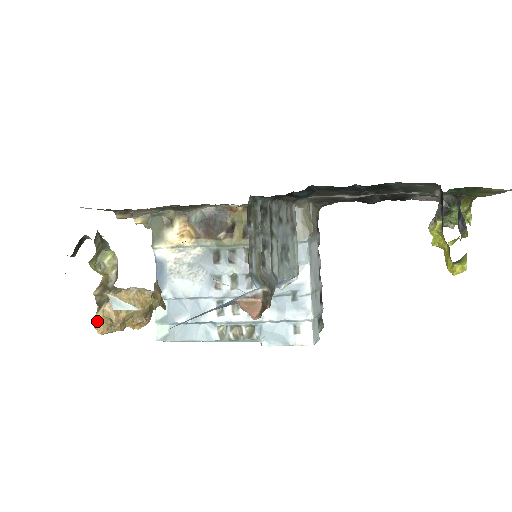
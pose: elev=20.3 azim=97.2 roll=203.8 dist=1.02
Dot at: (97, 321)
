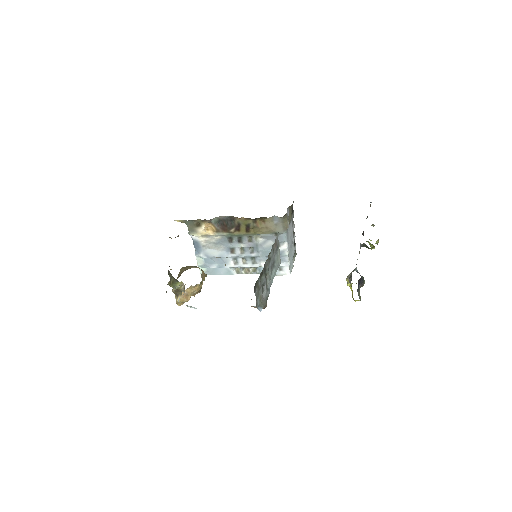
Dot at: (177, 302)
